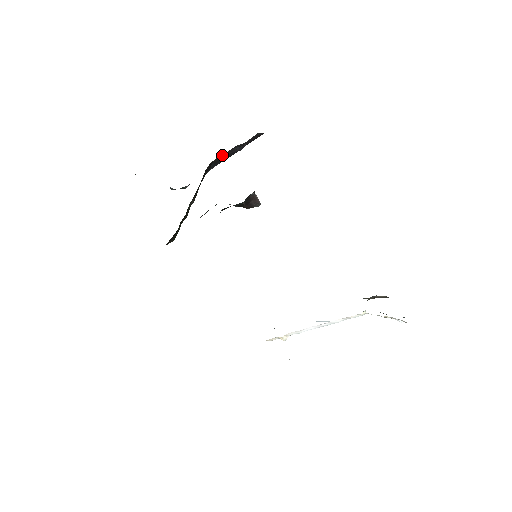
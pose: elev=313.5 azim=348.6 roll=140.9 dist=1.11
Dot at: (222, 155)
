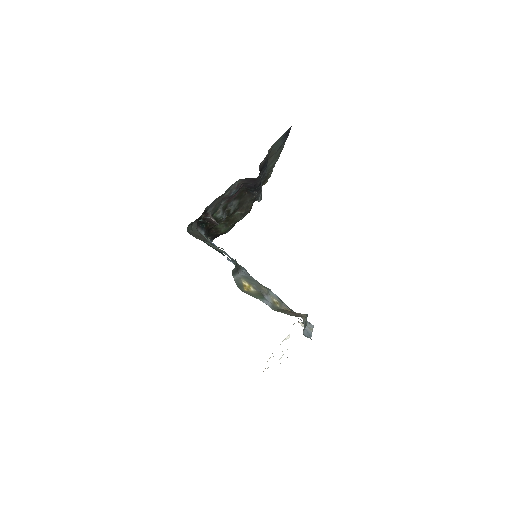
Dot at: (246, 187)
